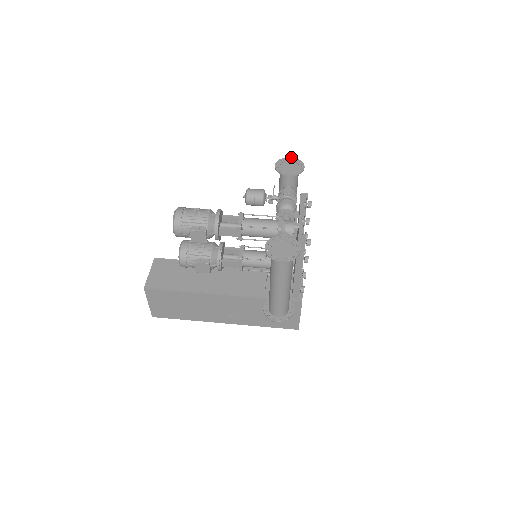
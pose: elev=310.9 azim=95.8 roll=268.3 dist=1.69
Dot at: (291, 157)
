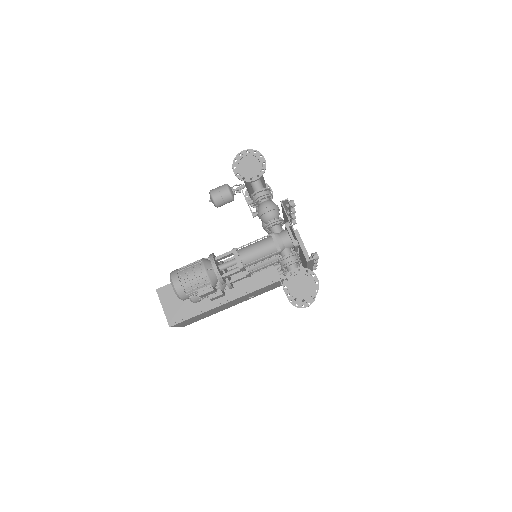
Dot at: (243, 150)
